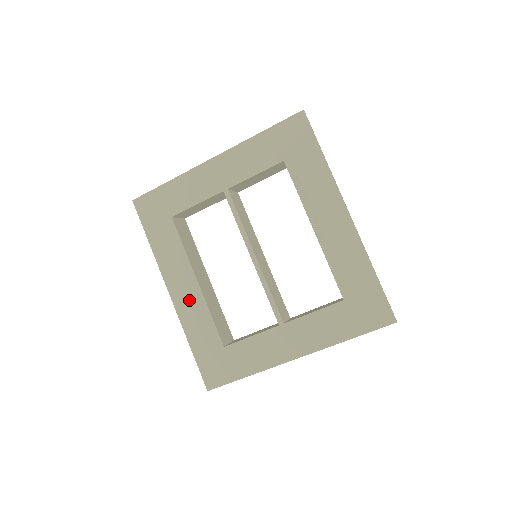
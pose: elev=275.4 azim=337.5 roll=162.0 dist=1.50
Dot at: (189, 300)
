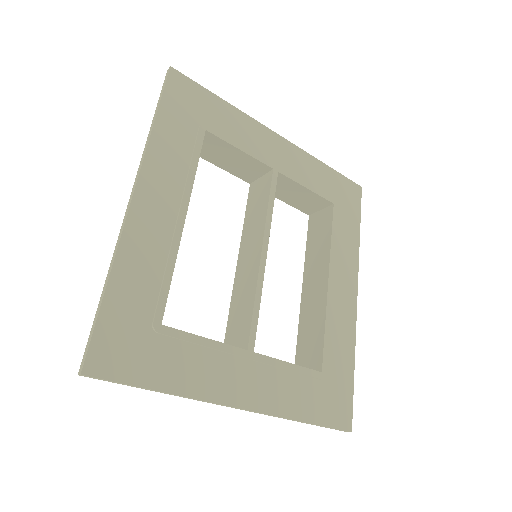
Dot at: (156, 227)
